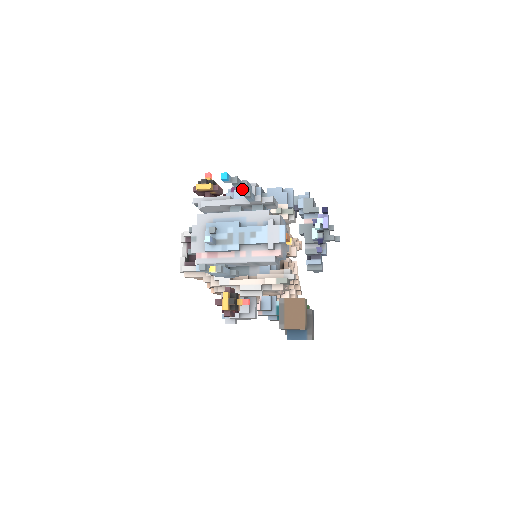
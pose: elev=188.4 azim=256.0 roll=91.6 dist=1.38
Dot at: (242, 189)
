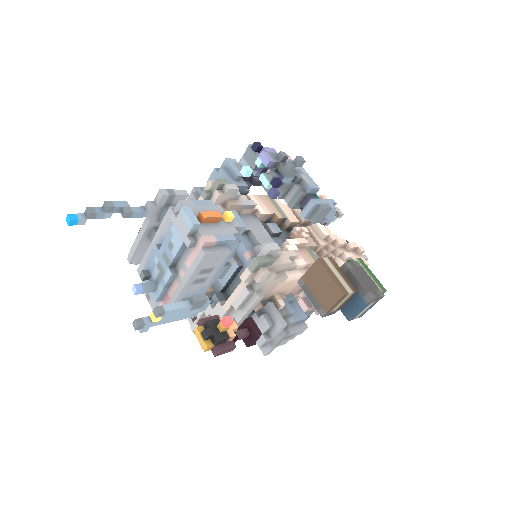
Dot at: occluded
